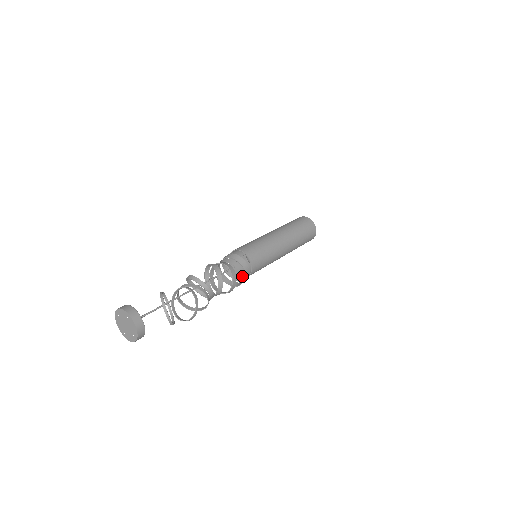
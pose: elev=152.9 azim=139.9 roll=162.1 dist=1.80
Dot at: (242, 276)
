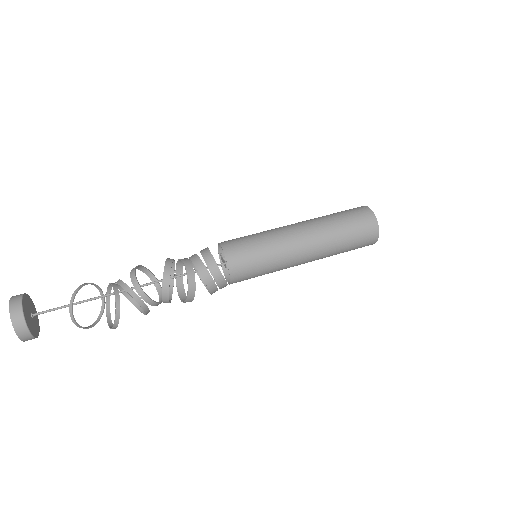
Dot at: (208, 288)
